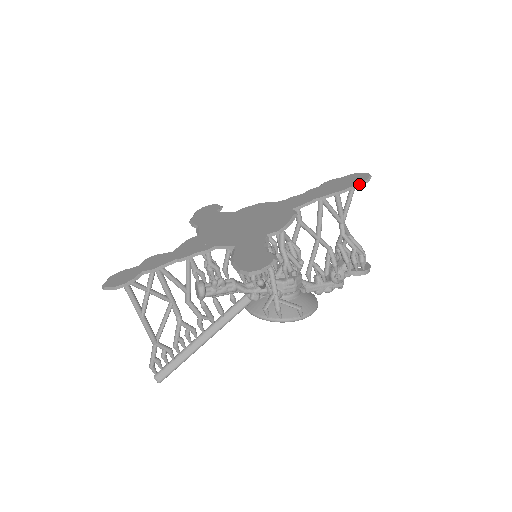
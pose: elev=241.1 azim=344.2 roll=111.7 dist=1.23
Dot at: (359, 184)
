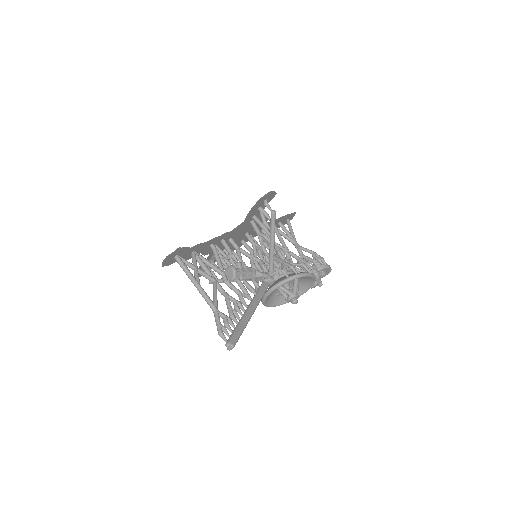
Dot at: (291, 213)
